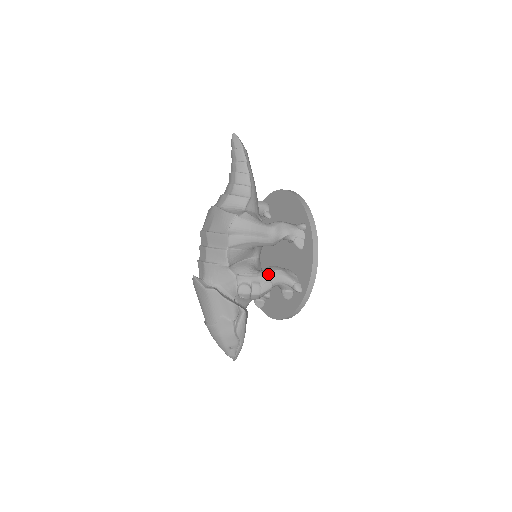
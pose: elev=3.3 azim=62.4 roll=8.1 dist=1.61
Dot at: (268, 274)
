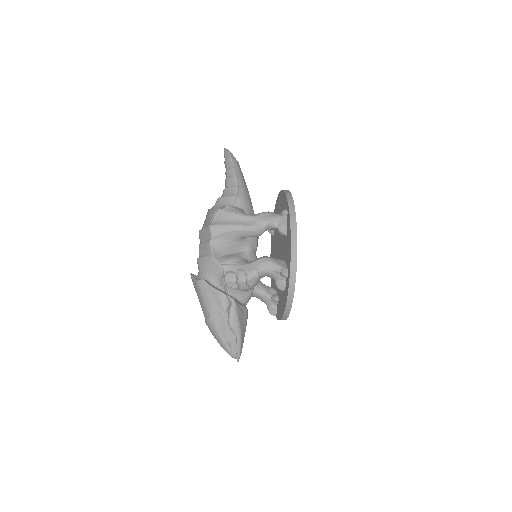
Dot at: (254, 262)
